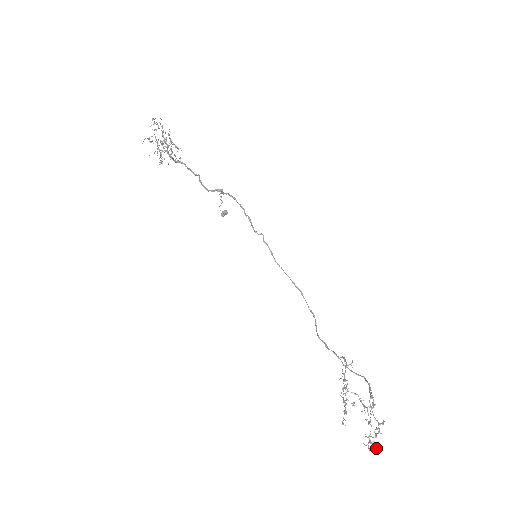
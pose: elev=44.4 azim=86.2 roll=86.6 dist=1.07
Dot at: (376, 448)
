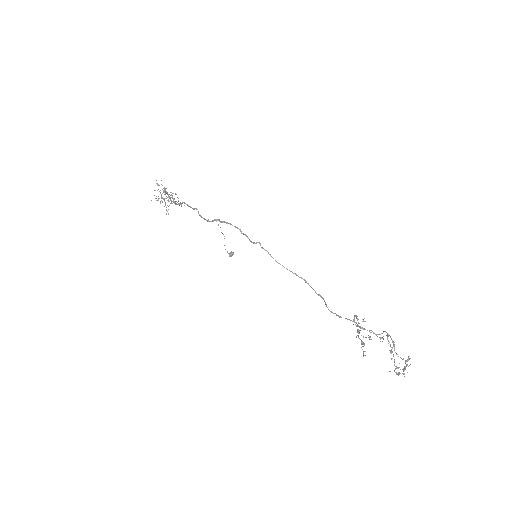
Dot at: occluded
